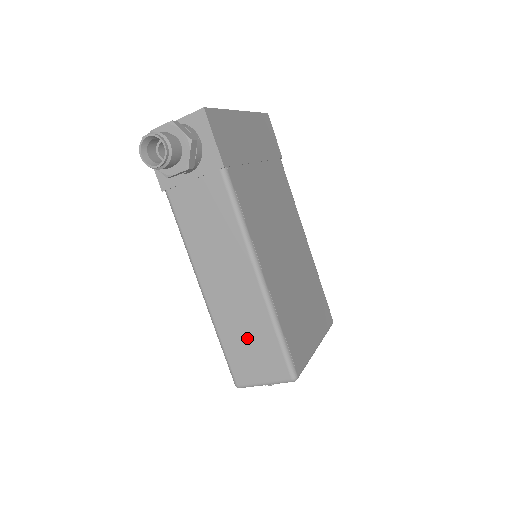
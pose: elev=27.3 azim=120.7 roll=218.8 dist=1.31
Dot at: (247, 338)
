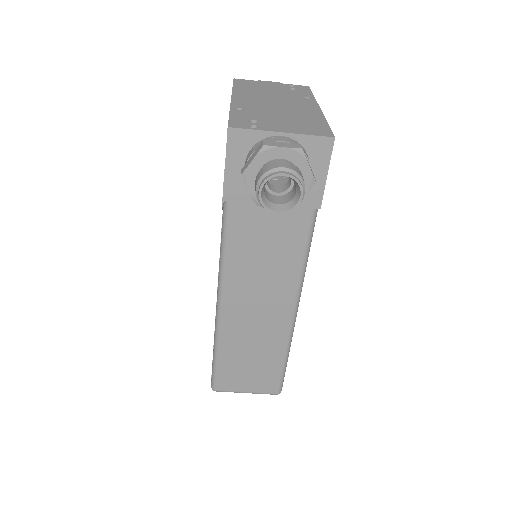
Dot at: (250, 358)
